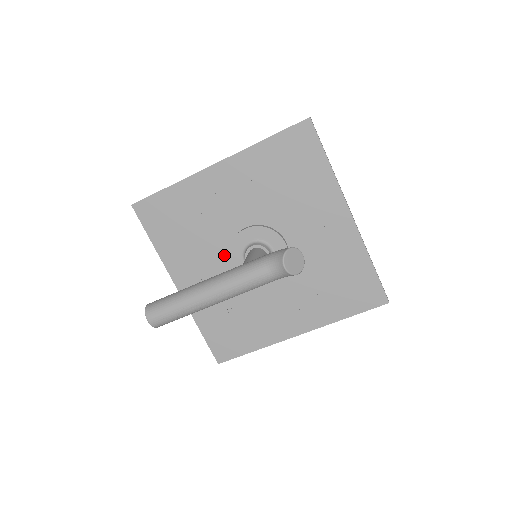
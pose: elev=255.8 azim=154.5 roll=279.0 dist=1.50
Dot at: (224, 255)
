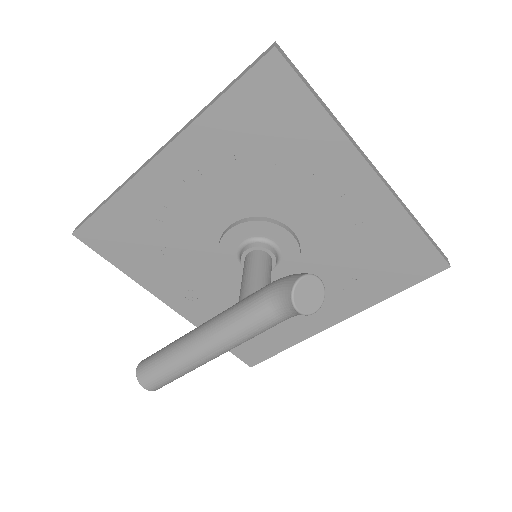
Dot at: (214, 262)
